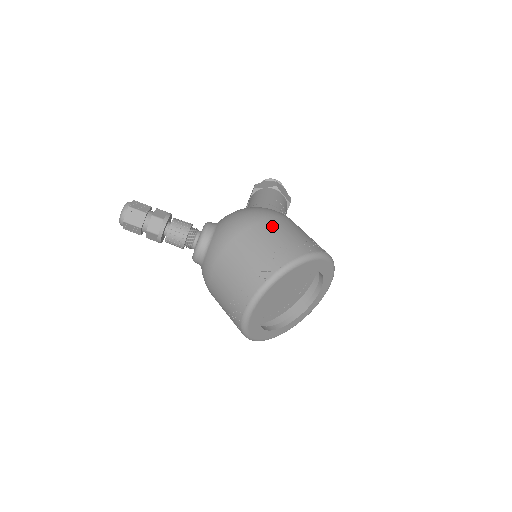
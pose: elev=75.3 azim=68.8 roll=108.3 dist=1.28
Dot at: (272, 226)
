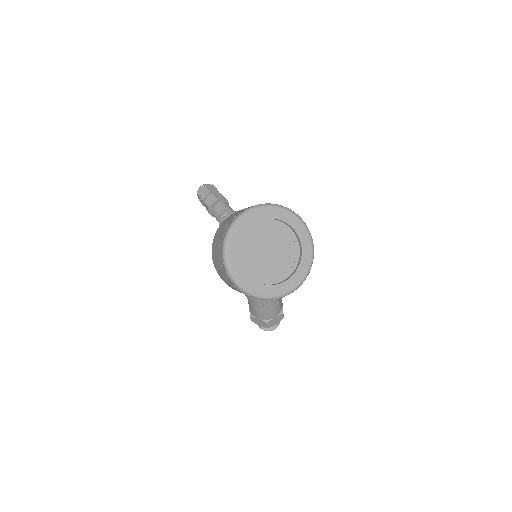
Dot at: occluded
